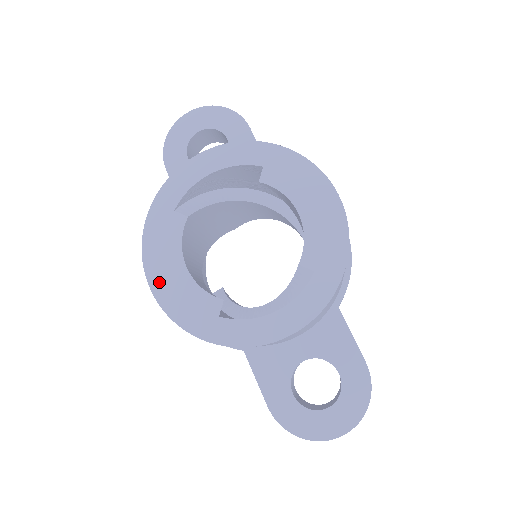
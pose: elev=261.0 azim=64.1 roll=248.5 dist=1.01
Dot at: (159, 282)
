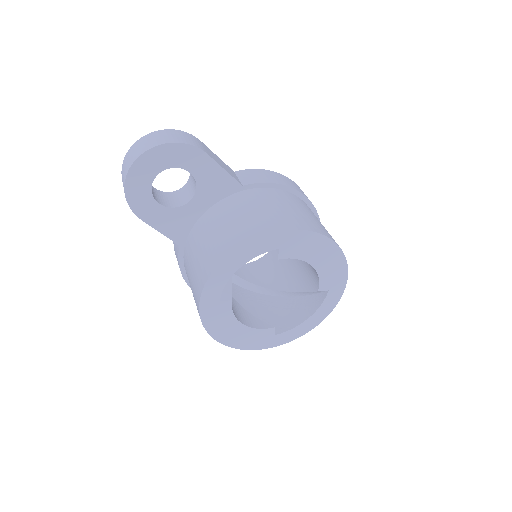
Dot at: (228, 339)
